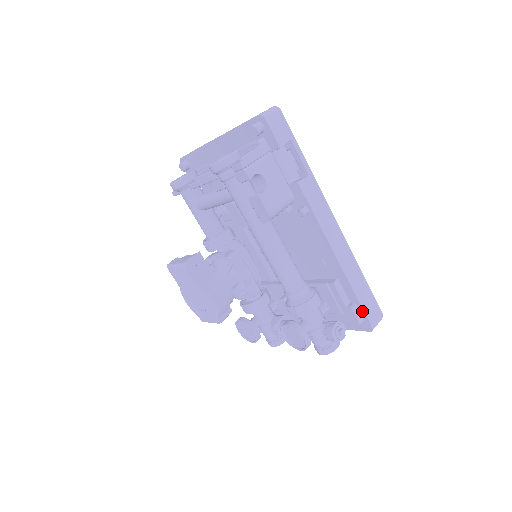
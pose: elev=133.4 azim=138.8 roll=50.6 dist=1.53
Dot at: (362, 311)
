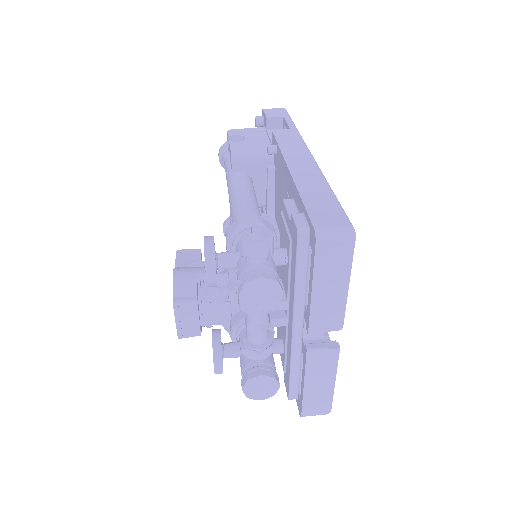
Dot at: (306, 214)
